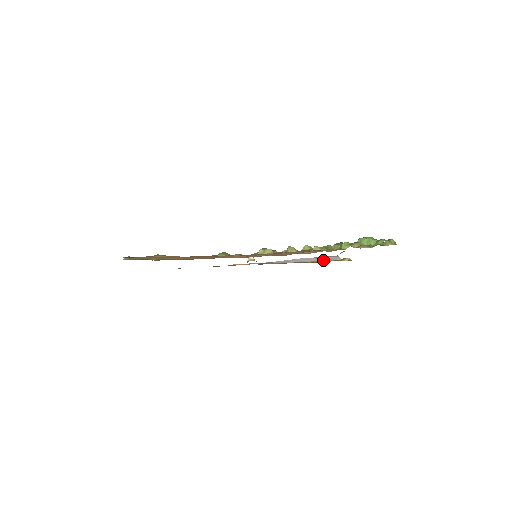
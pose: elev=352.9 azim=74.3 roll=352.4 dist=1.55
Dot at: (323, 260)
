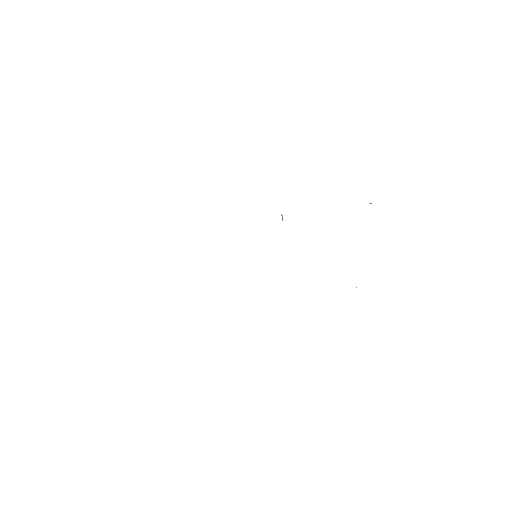
Dot at: occluded
